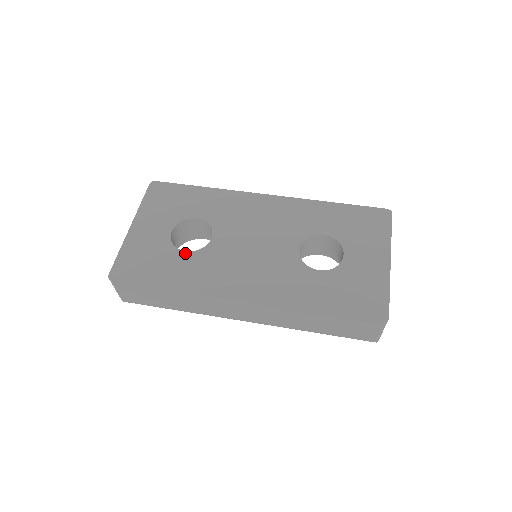
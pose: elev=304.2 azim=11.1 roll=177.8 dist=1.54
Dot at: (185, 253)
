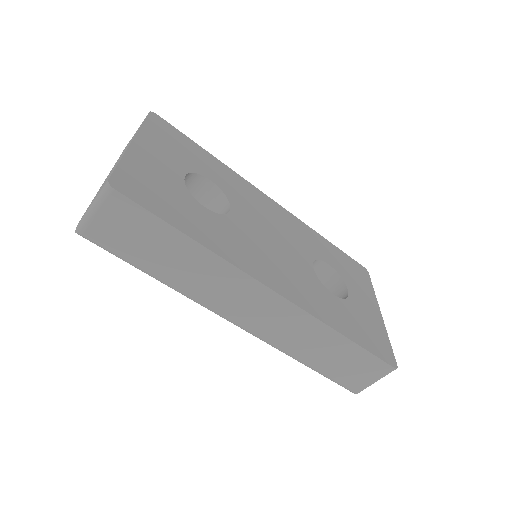
Dot at: (205, 209)
